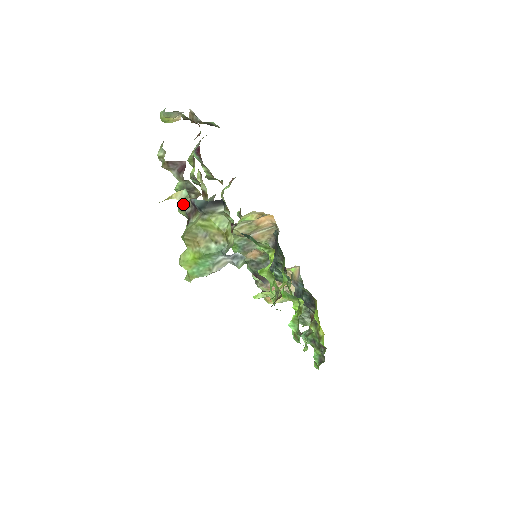
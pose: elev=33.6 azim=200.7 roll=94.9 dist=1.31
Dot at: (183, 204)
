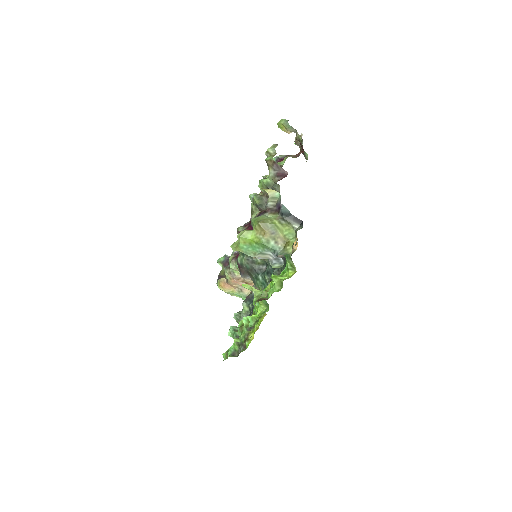
Dot at: (270, 200)
